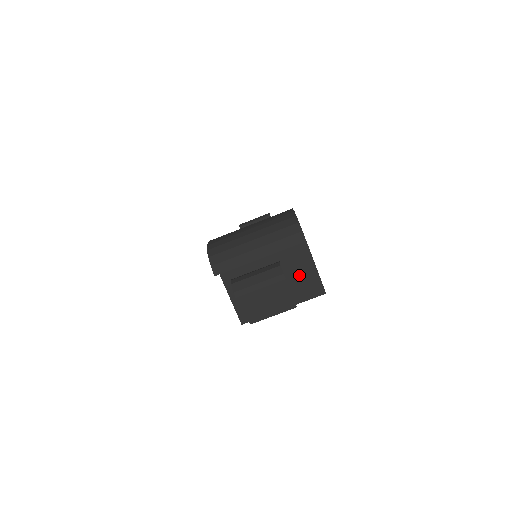
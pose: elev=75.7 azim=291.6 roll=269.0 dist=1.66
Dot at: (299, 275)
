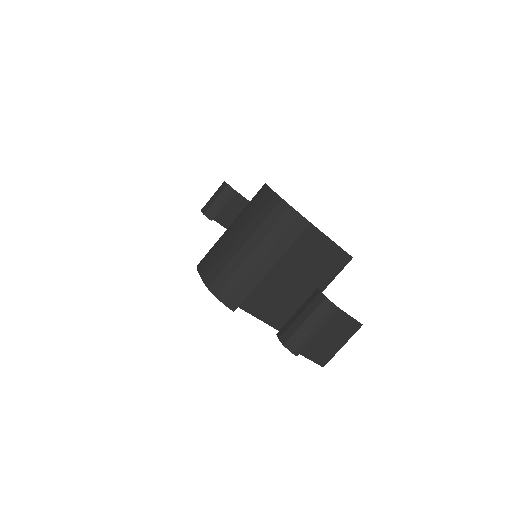
Dot at: (318, 258)
